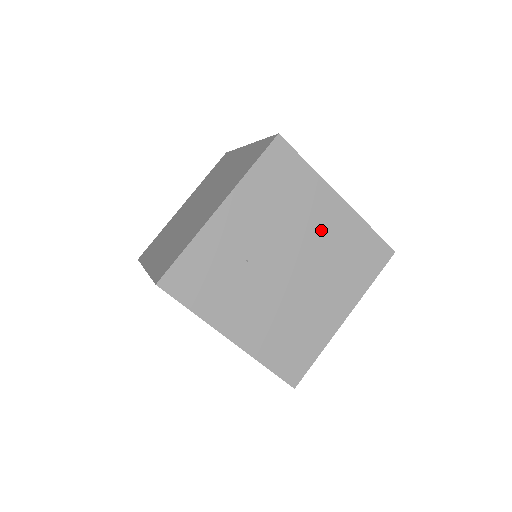
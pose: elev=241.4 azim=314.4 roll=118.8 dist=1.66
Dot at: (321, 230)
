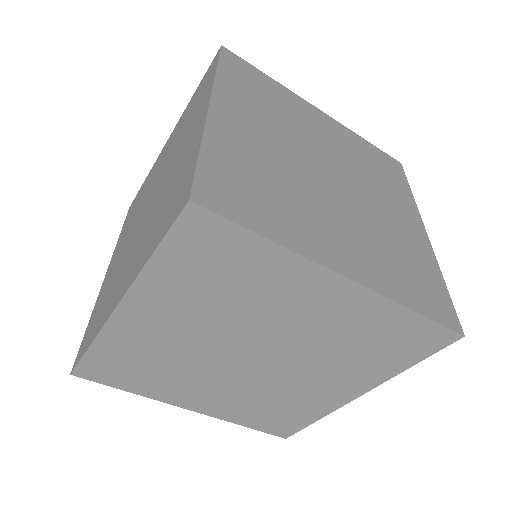
Dot at: (308, 320)
